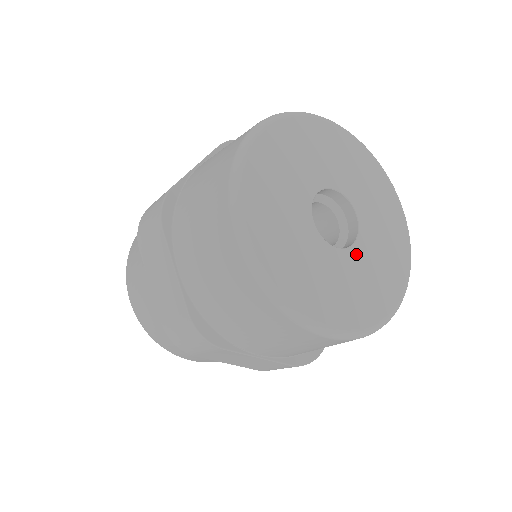
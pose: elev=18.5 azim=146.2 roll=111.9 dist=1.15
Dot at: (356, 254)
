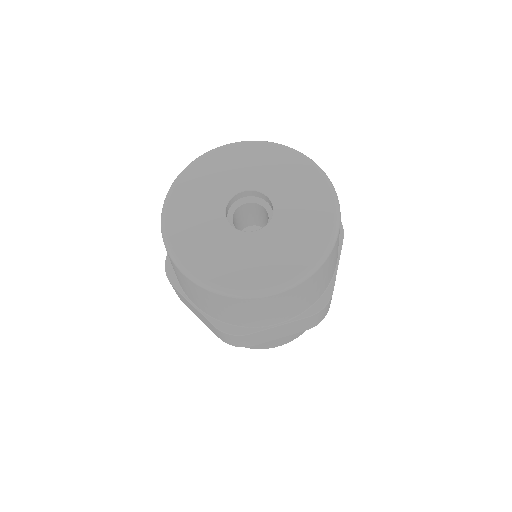
Dot at: (249, 238)
